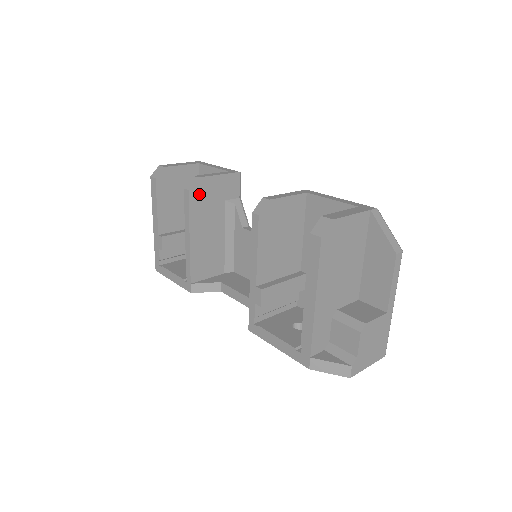
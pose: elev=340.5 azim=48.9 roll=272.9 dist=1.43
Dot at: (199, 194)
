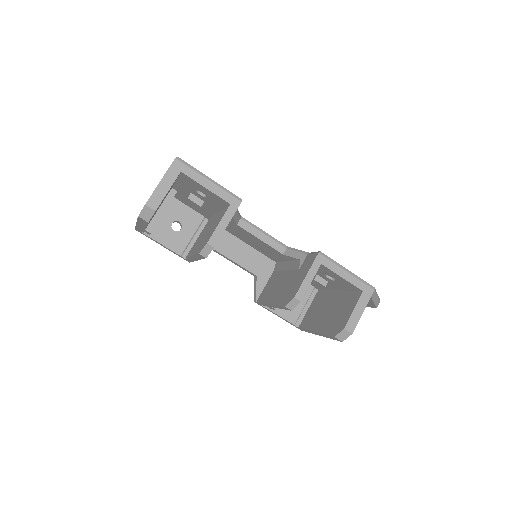
Dot at: occluded
